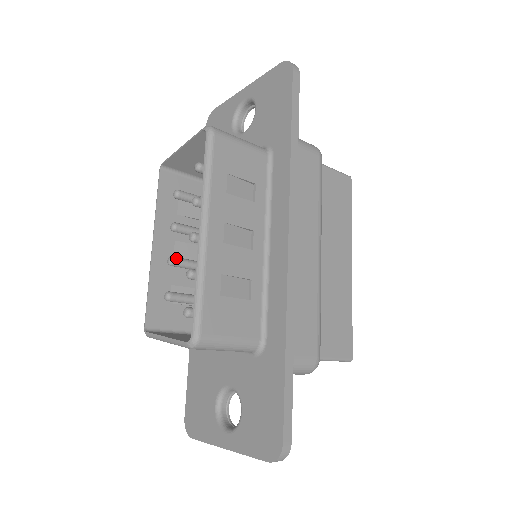
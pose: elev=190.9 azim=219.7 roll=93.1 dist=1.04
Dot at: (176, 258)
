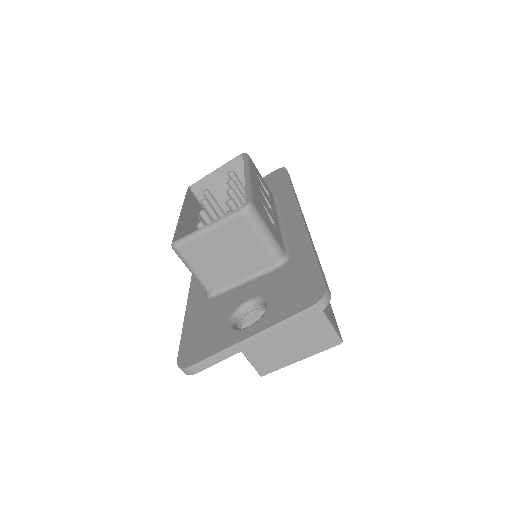
Dot at: occluded
